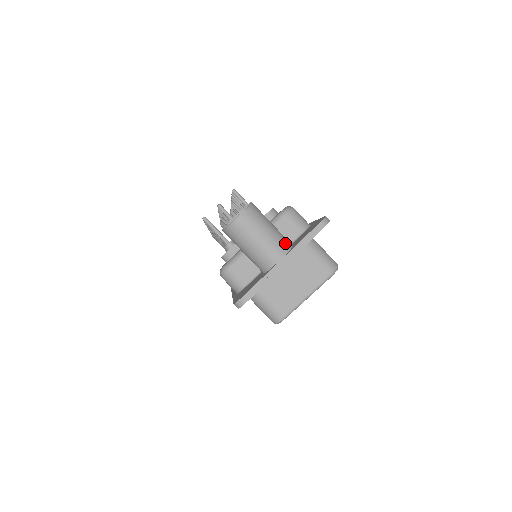
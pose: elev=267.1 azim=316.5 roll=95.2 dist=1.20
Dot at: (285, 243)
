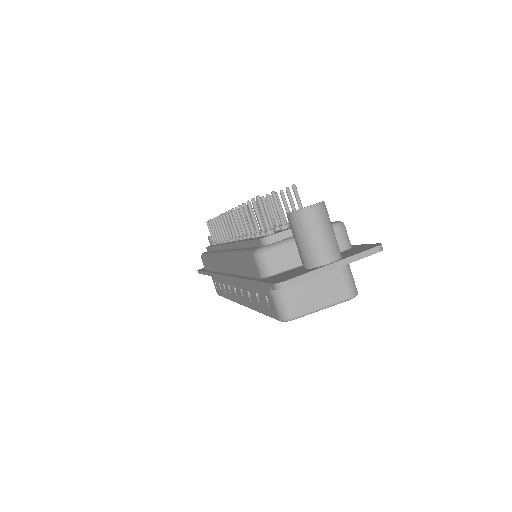
Dot at: (339, 250)
